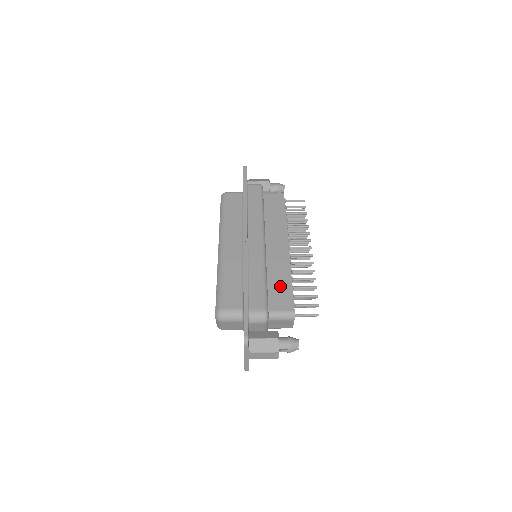
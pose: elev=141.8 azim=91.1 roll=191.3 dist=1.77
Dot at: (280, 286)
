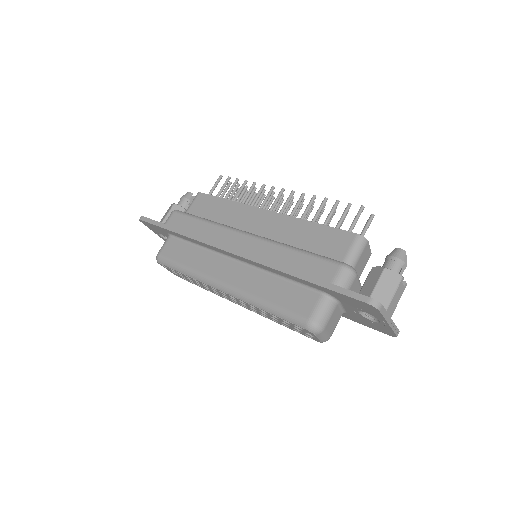
Dot at: (315, 238)
